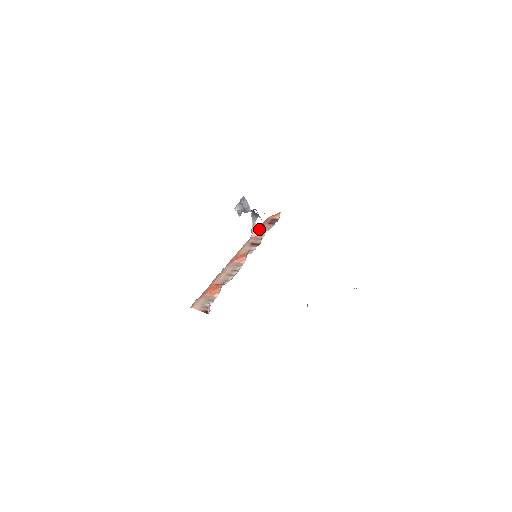
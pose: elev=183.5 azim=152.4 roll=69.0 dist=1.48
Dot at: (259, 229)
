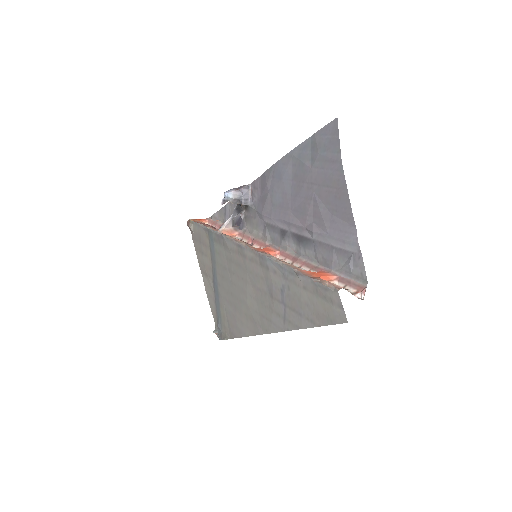
Dot at: (232, 228)
